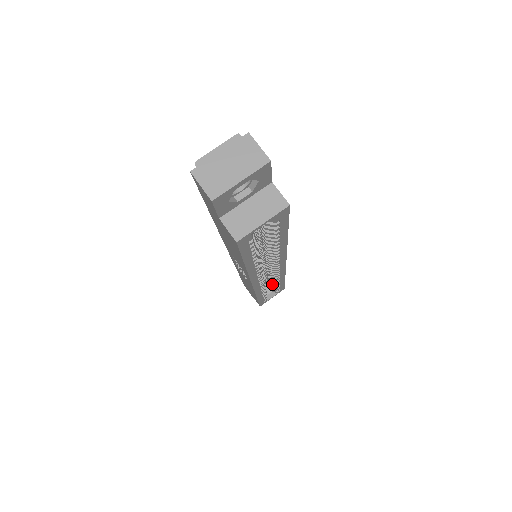
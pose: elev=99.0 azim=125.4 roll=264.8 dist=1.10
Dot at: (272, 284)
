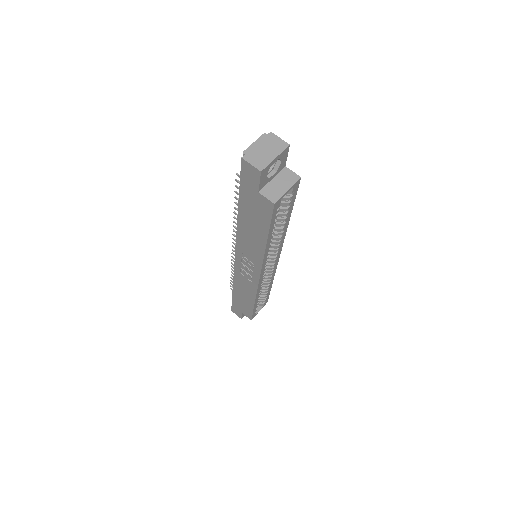
Dot at: (262, 291)
